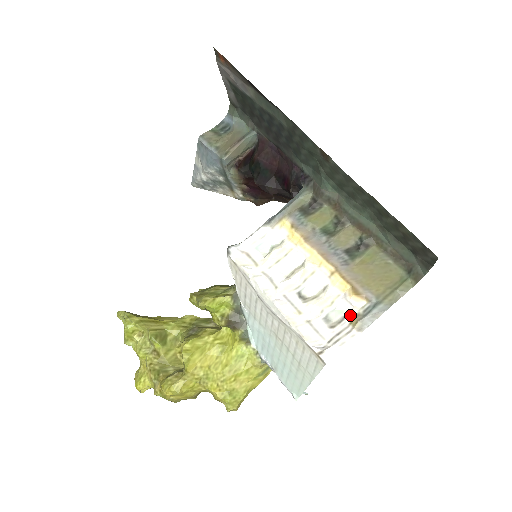
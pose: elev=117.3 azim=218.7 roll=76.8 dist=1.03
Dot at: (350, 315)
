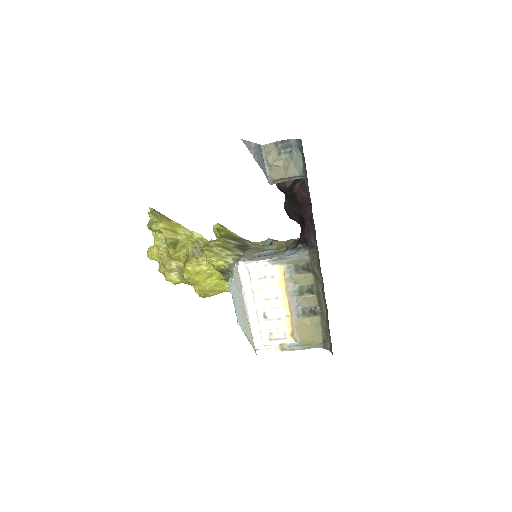
Dot at: (282, 341)
